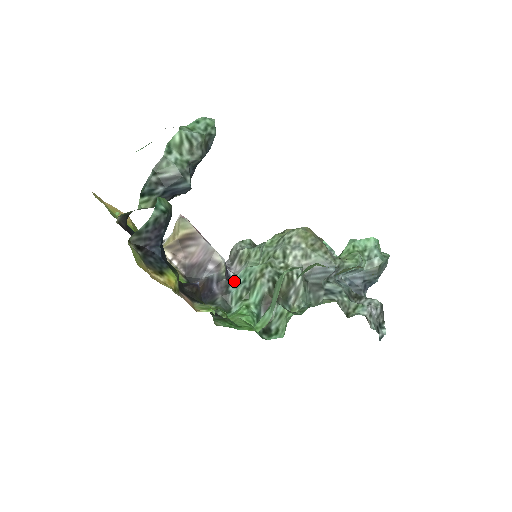
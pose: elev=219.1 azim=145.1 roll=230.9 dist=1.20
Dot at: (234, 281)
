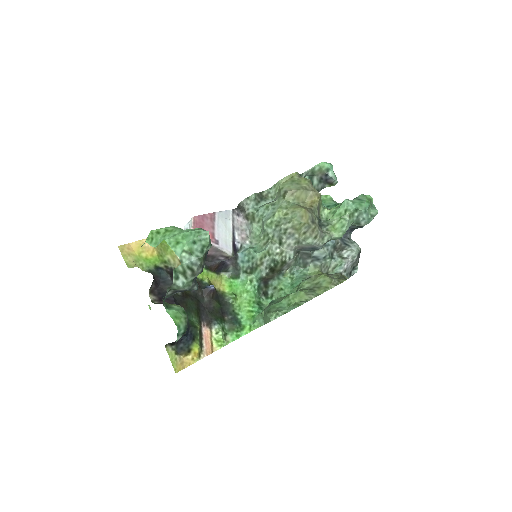
Dot at: (241, 257)
